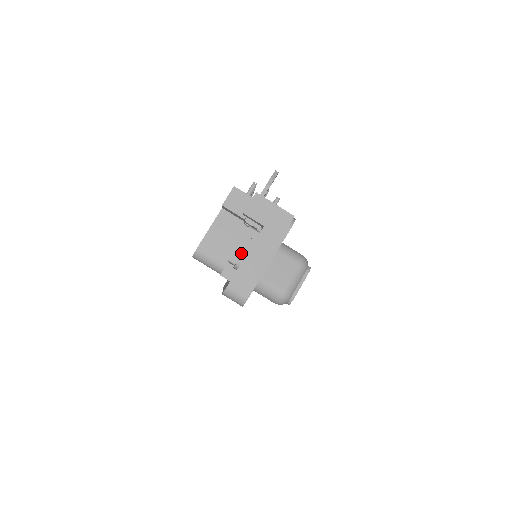
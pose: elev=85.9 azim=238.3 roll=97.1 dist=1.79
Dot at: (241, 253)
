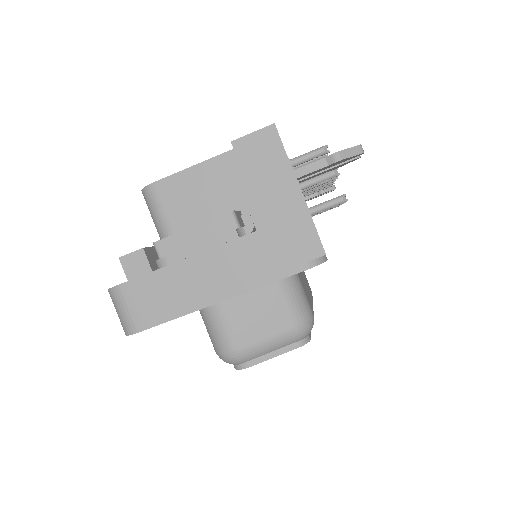
Dot at: (184, 247)
